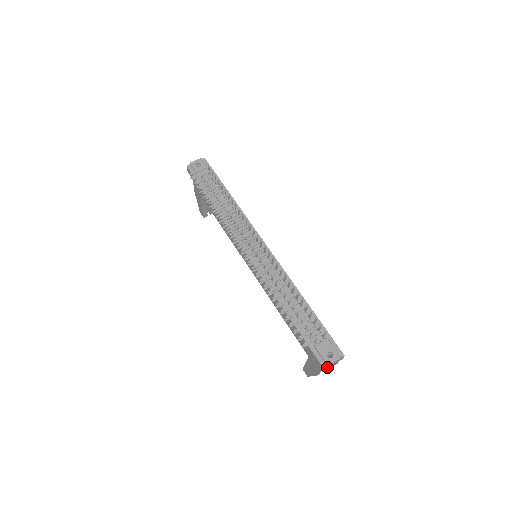
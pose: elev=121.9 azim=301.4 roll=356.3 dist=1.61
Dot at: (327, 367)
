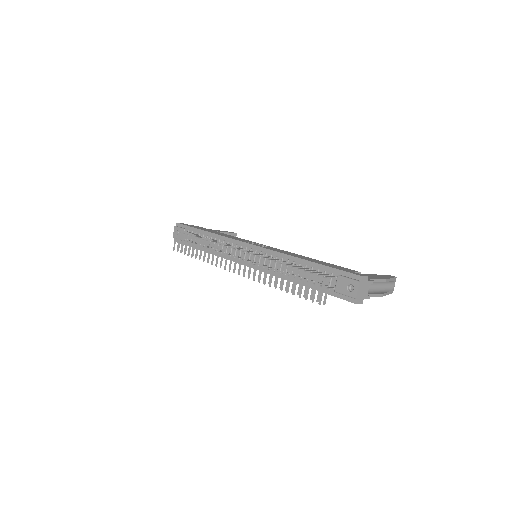
Dot at: (359, 299)
